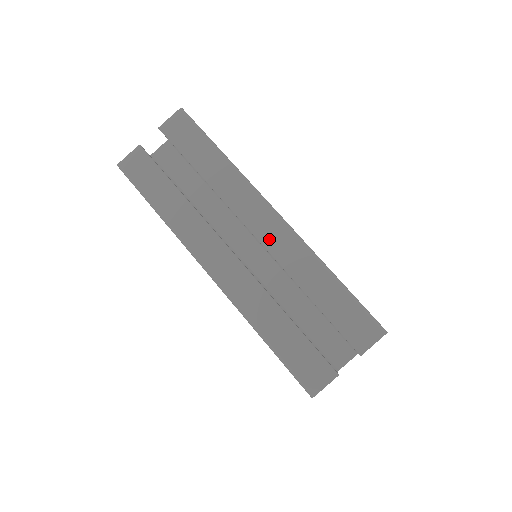
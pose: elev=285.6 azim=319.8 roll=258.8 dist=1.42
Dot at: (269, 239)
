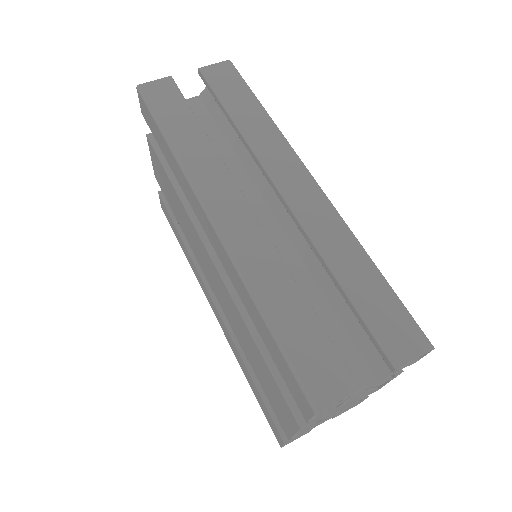
Dot at: (299, 202)
